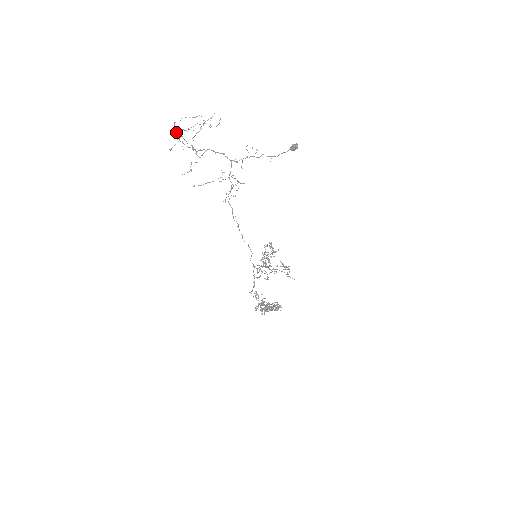
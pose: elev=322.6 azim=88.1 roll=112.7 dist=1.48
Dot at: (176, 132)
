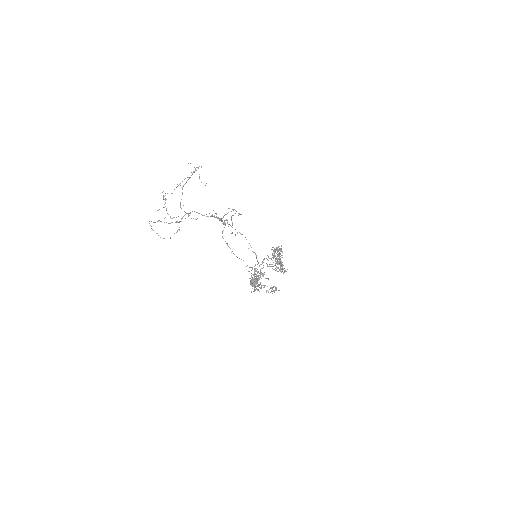
Dot at: (154, 222)
